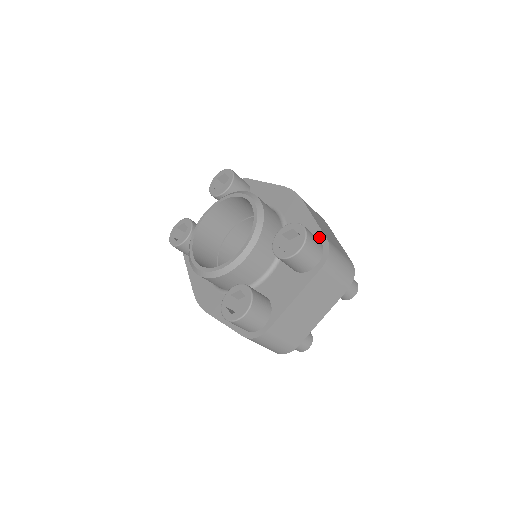
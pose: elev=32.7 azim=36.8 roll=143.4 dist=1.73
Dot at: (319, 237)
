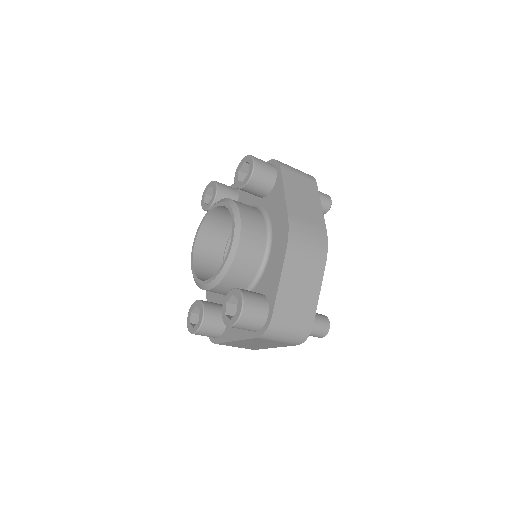
Dot at: (270, 308)
